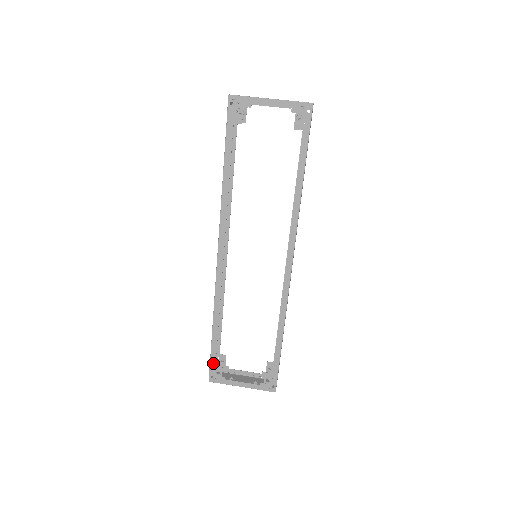
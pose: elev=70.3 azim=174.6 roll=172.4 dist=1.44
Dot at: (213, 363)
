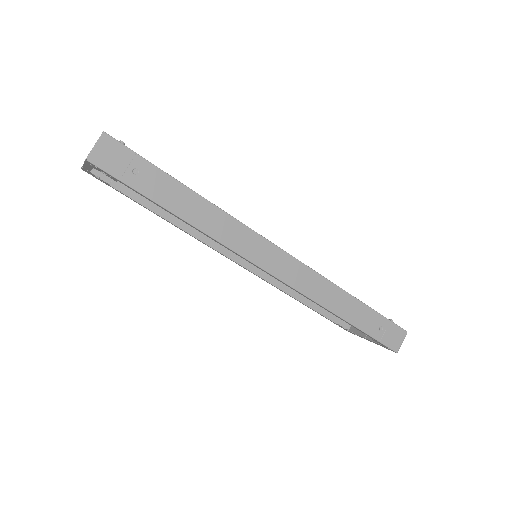
Dot at: (333, 322)
